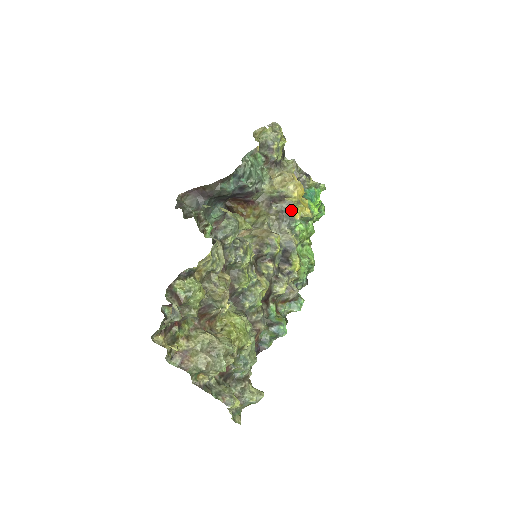
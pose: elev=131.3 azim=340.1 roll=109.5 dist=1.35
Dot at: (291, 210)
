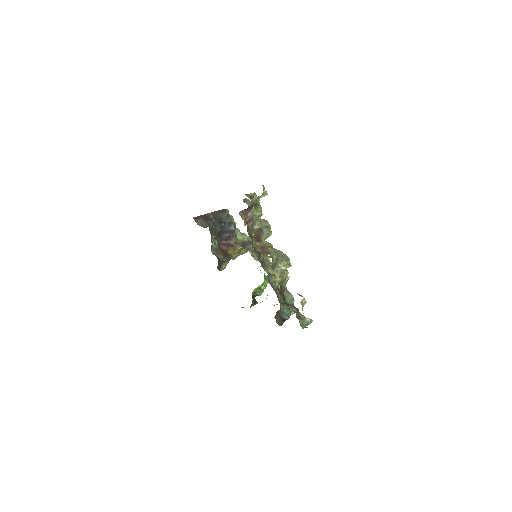
Dot at: occluded
